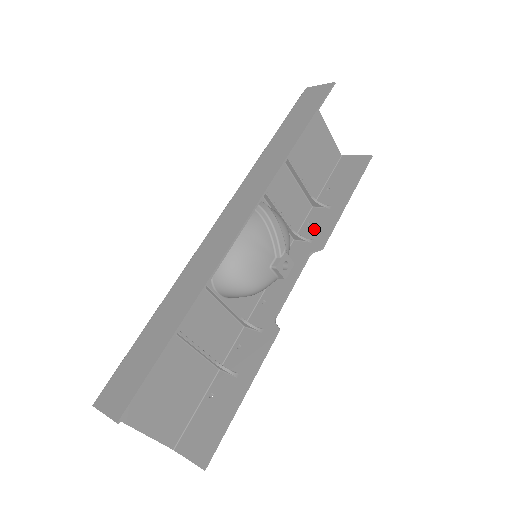
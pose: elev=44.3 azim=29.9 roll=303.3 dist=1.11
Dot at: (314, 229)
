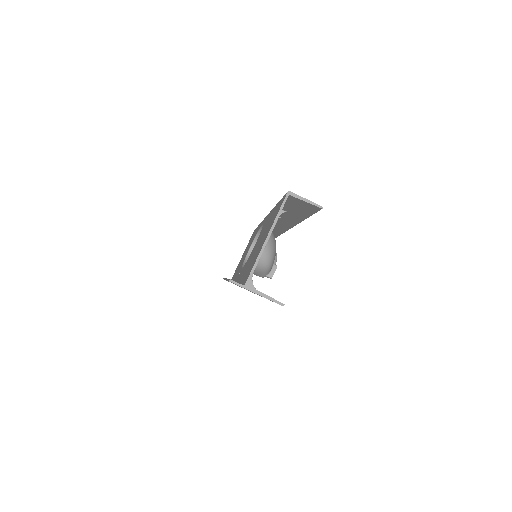
Dot at: occluded
